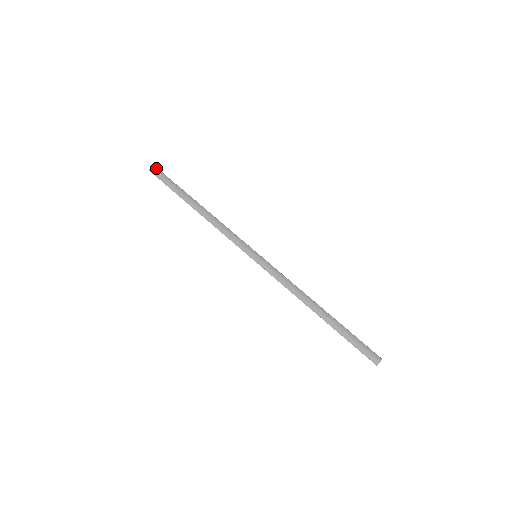
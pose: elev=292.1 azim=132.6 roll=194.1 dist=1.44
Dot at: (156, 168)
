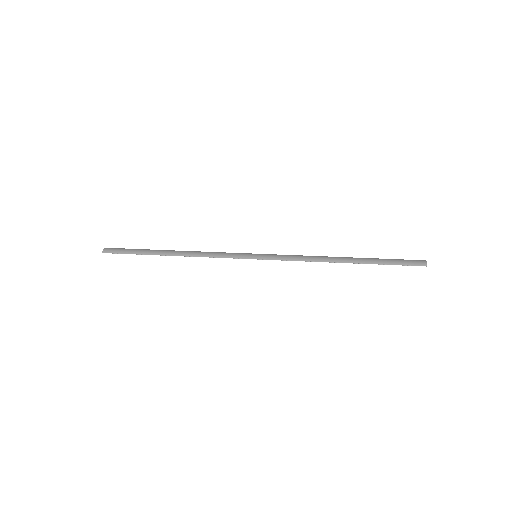
Dot at: (109, 248)
